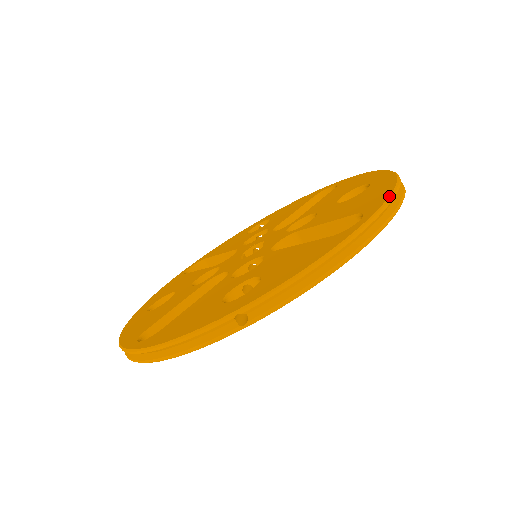
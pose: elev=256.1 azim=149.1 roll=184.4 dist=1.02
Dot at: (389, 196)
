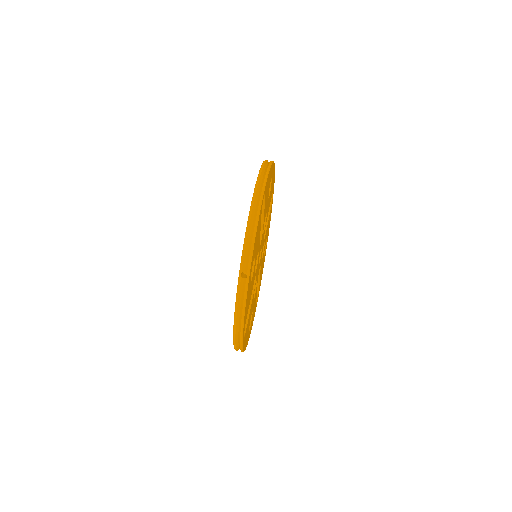
Dot at: (258, 174)
